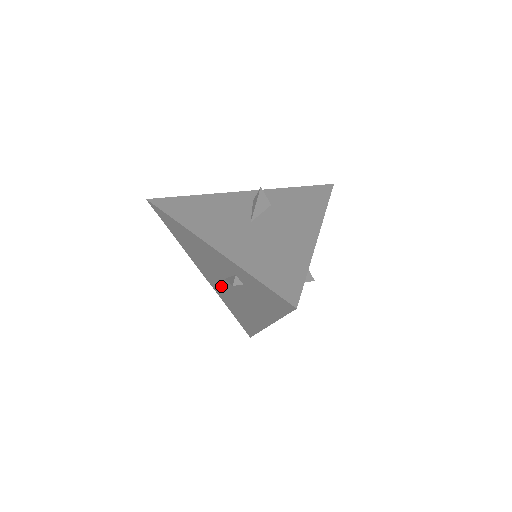
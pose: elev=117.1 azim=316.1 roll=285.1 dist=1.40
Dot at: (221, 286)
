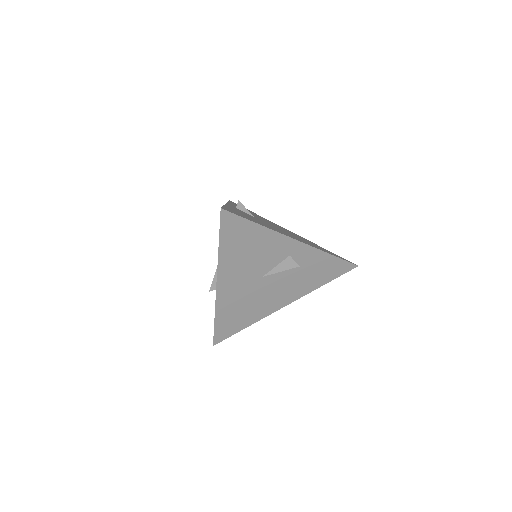
Dot at: occluded
